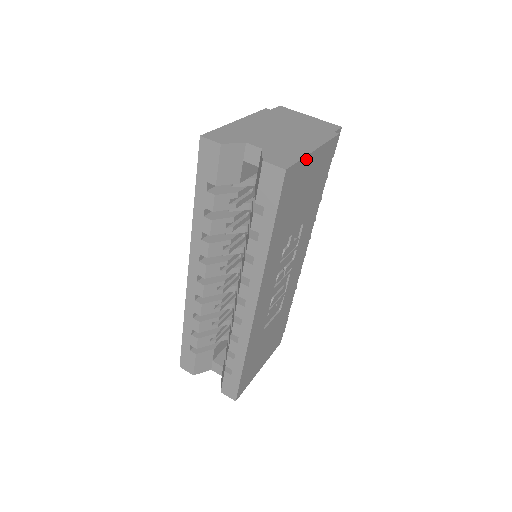
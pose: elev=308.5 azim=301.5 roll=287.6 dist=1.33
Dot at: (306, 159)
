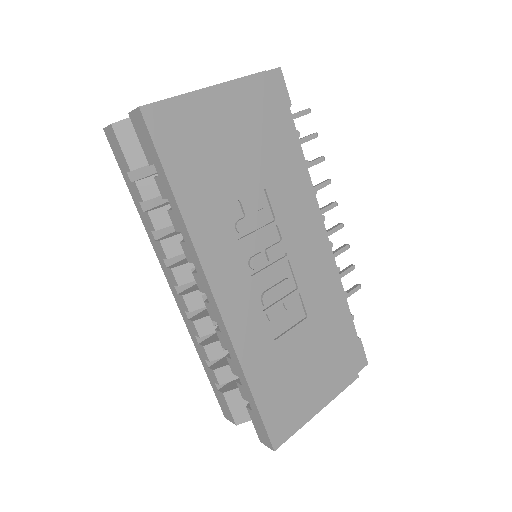
Dot at: (190, 98)
